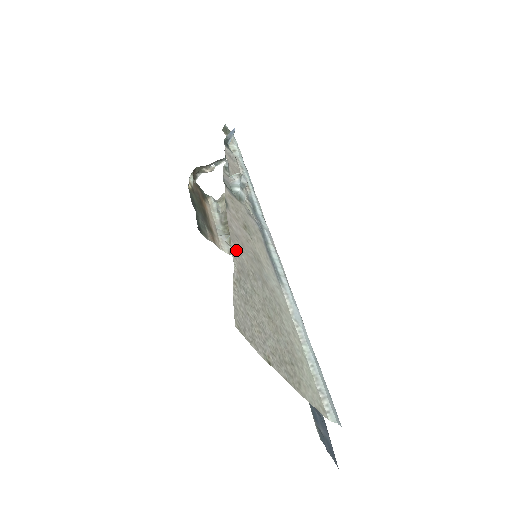
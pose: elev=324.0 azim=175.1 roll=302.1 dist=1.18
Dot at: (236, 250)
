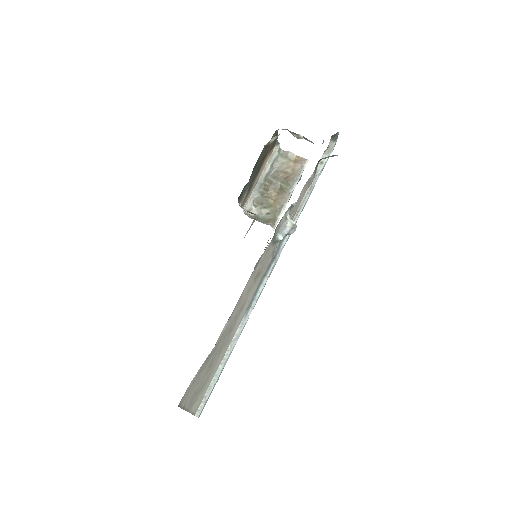
Dot at: (228, 323)
